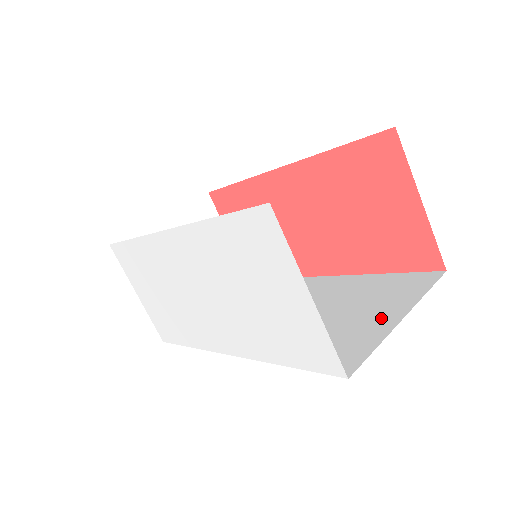
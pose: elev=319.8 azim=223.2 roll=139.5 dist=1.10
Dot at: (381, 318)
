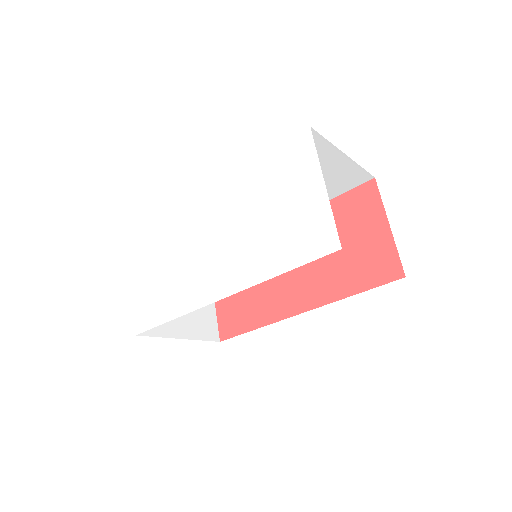
Dot at: occluded
